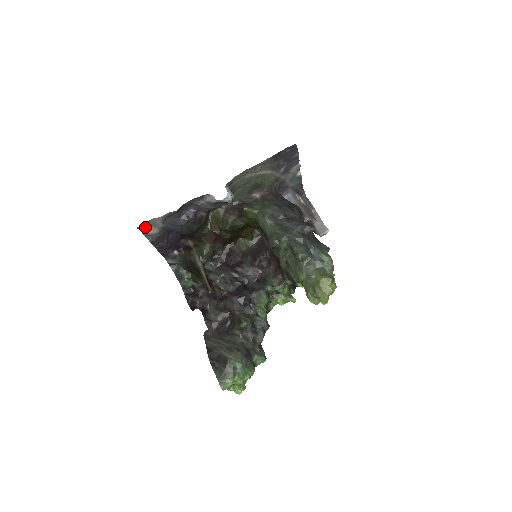
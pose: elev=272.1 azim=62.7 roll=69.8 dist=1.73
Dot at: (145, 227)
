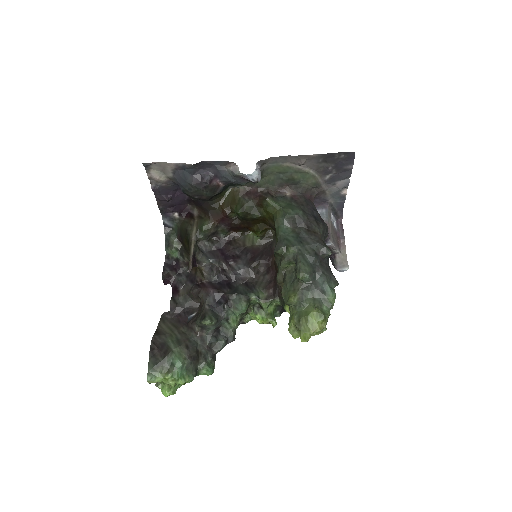
Dot at: (152, 168)
